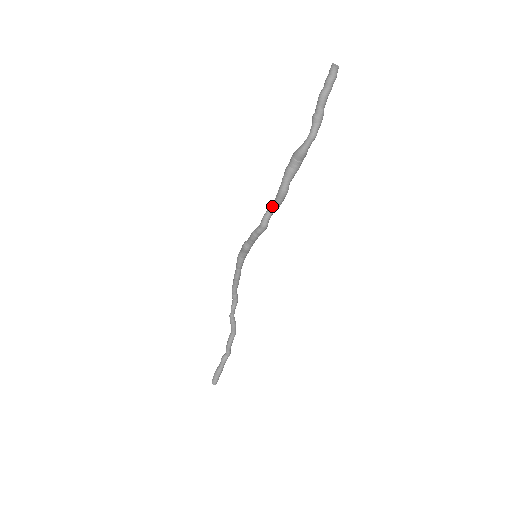
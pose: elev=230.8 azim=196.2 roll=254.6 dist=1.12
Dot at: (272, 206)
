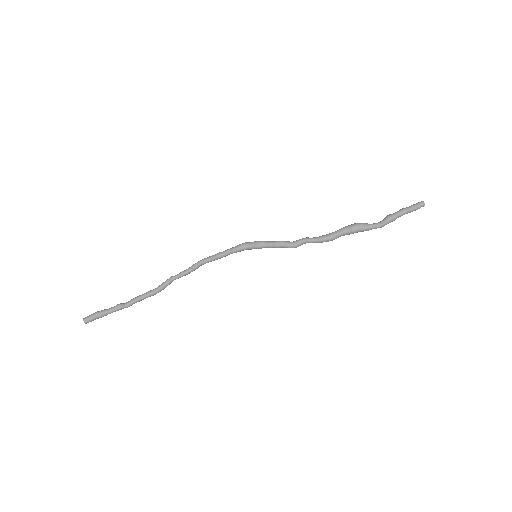
Dot at: (314, 238)
